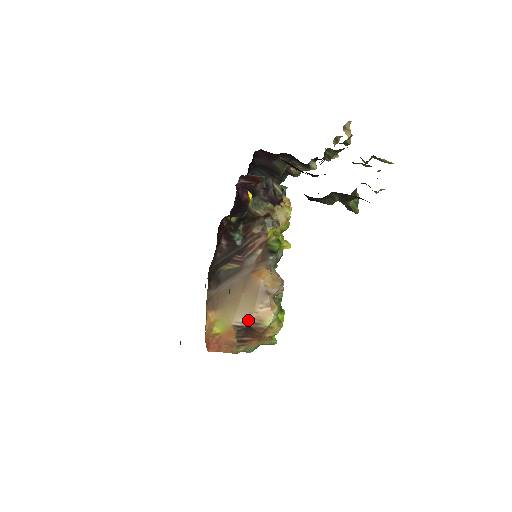
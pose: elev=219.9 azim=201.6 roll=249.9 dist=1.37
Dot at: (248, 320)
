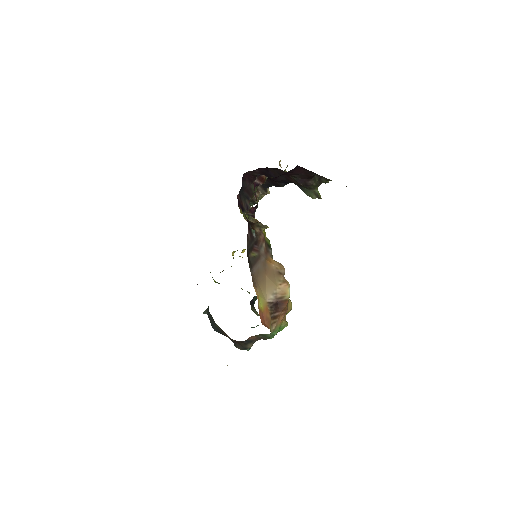
Dot at: (275, 296)
